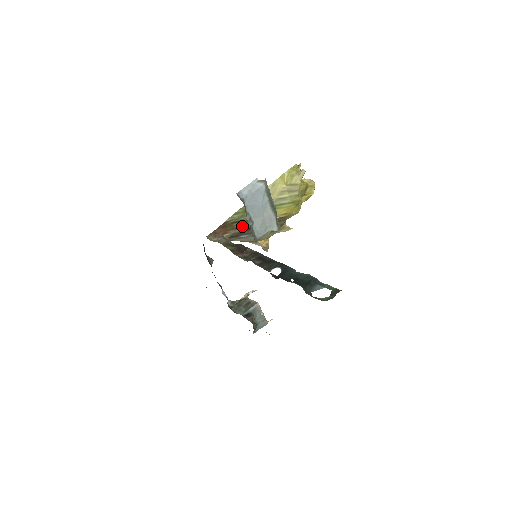
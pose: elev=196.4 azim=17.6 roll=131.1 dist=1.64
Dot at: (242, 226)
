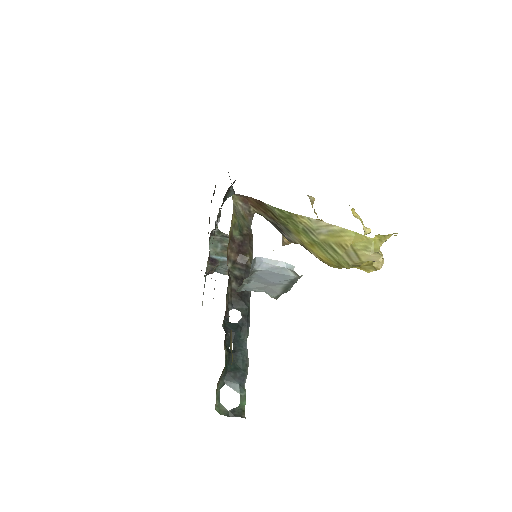
Dot at: (275, 221)
